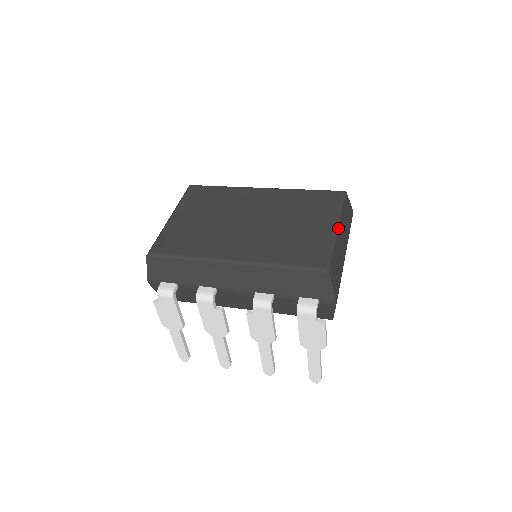
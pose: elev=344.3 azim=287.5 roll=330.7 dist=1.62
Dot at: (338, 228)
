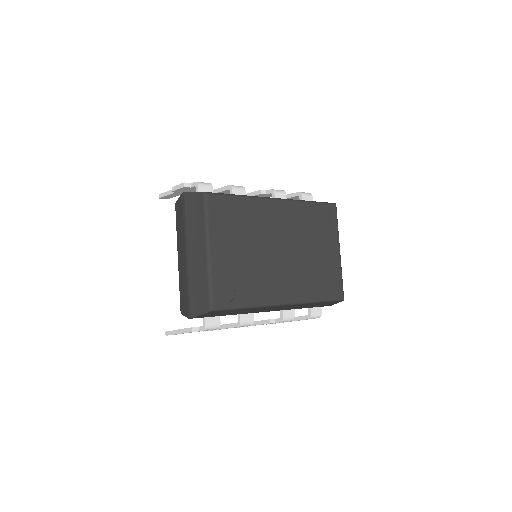
Dot at: occluded
